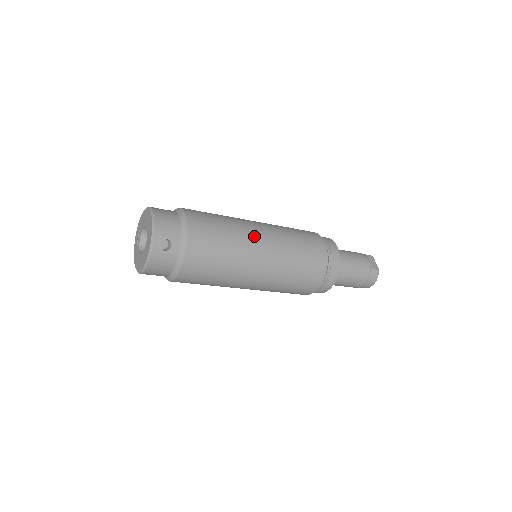
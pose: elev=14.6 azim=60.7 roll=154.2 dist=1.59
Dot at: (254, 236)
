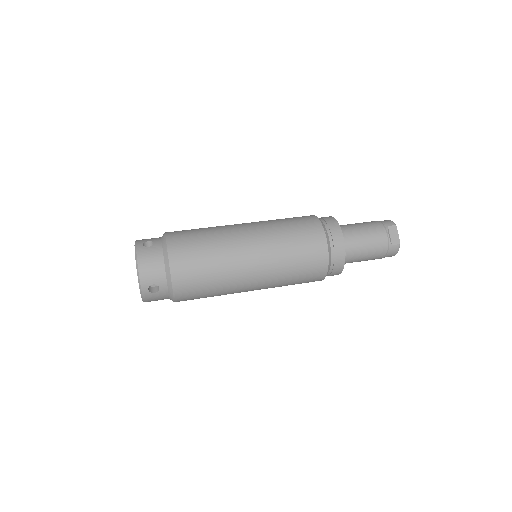
Dot at: (241, 259)
